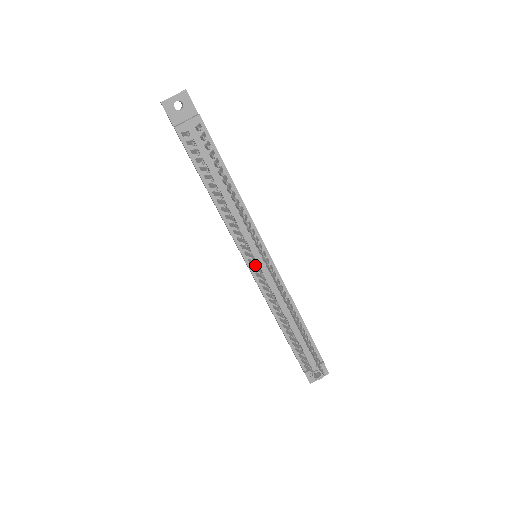
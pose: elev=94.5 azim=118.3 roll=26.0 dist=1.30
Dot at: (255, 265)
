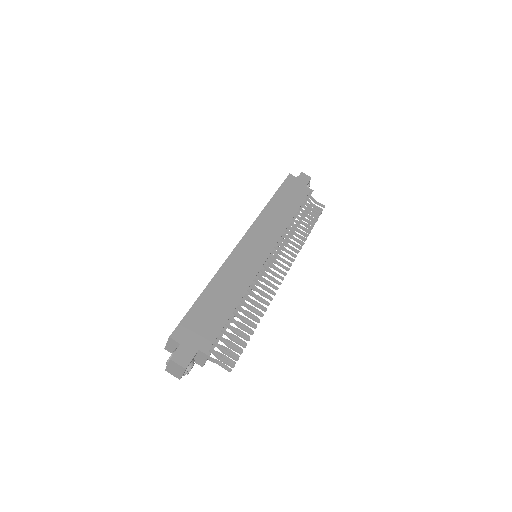
Dot at: occluded
